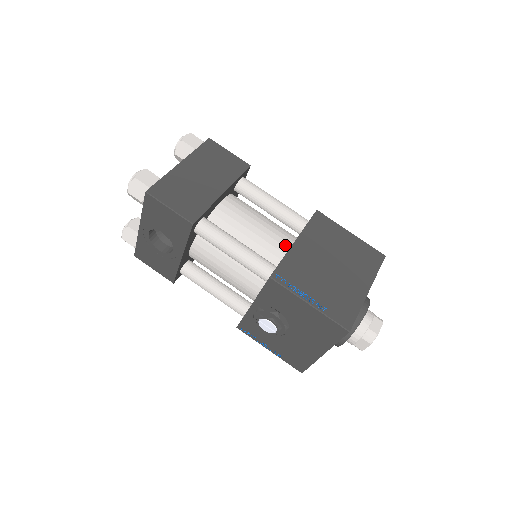
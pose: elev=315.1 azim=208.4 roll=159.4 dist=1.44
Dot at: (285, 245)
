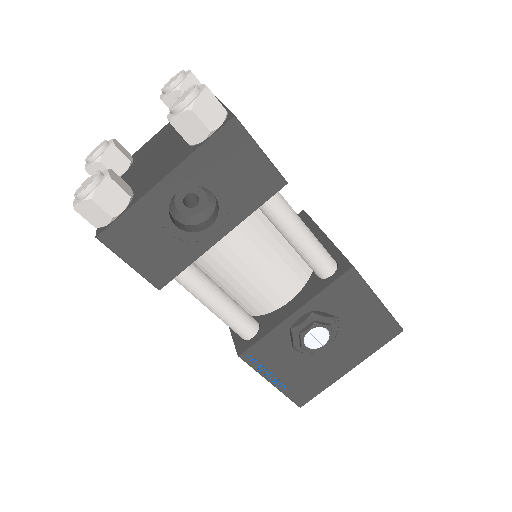
Dot at: occluded
